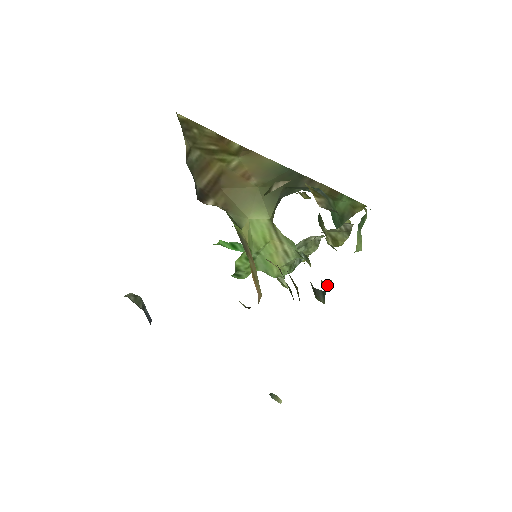
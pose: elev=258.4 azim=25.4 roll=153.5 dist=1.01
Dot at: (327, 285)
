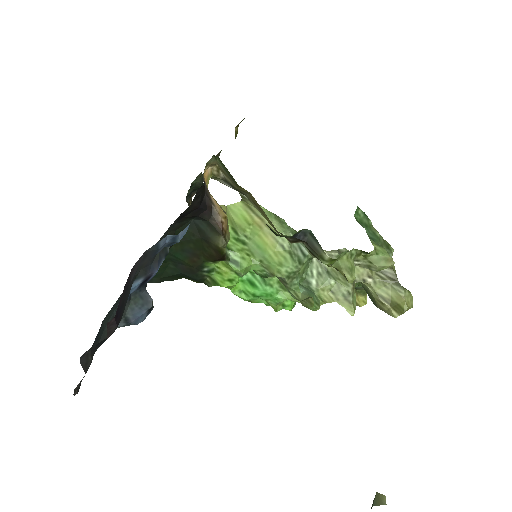
Dot at: (349, 274)
